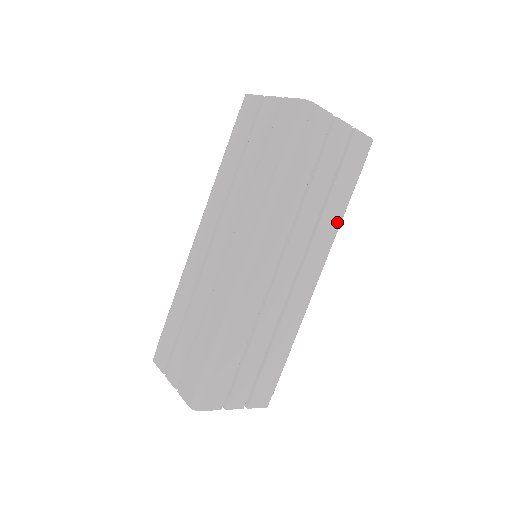
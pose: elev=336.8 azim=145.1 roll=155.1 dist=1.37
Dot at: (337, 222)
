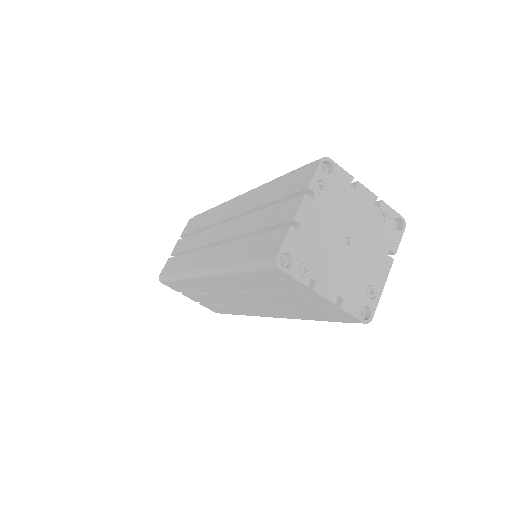
Dot at: (299, 317)
